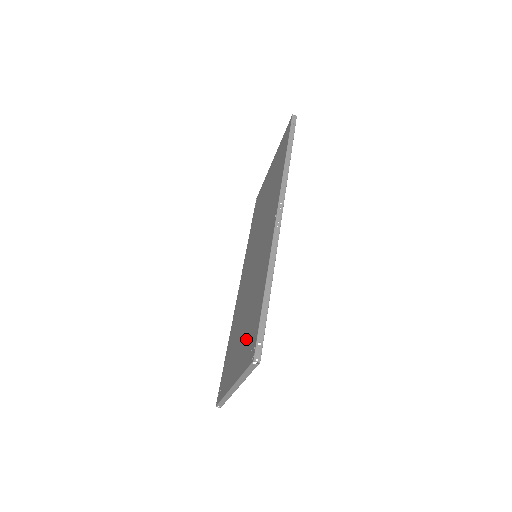
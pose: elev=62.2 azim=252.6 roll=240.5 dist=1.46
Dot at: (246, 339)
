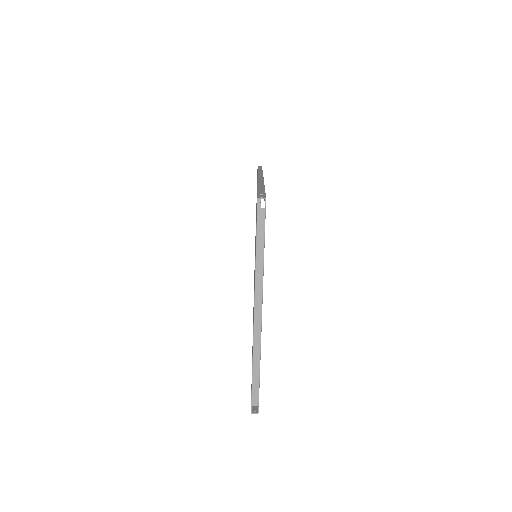
Dot at: (255, 251)
